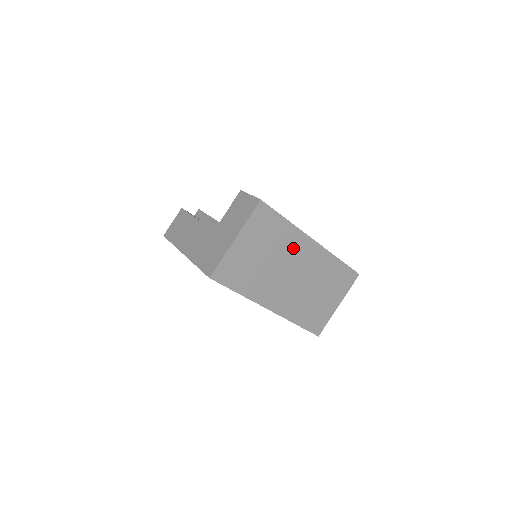
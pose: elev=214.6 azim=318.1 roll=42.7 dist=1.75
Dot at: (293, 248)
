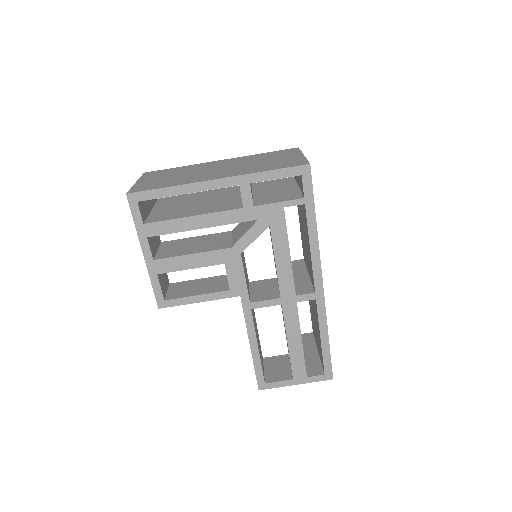
Dot at: (201, 167)
